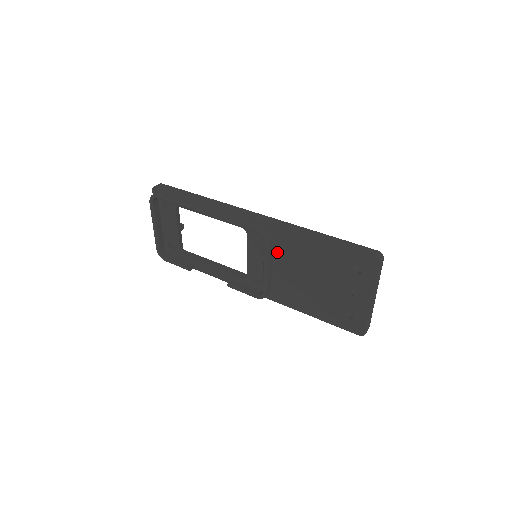
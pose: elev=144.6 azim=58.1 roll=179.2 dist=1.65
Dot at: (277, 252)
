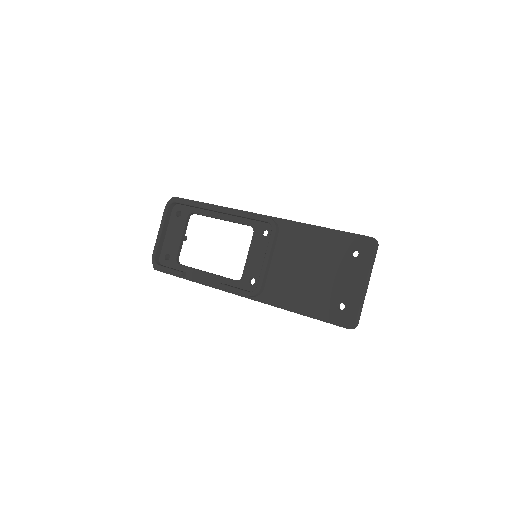
Dot at: (280, 246)
